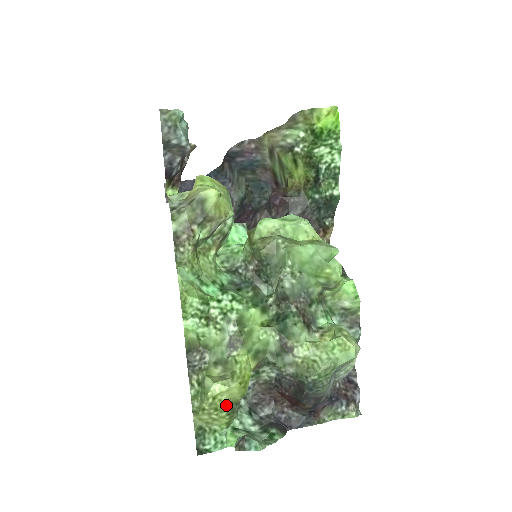
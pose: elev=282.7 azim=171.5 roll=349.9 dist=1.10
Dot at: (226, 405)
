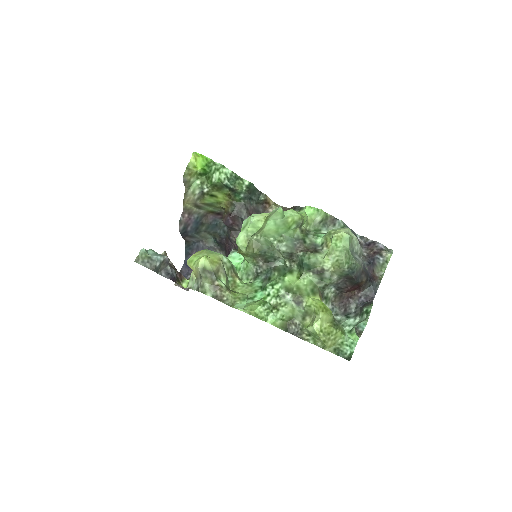
Dot at: (330, 327)
